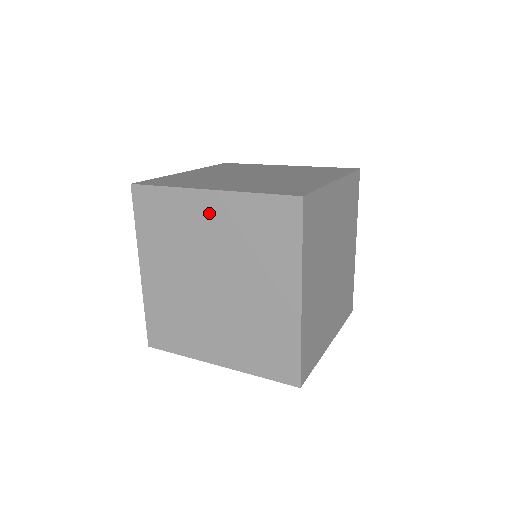
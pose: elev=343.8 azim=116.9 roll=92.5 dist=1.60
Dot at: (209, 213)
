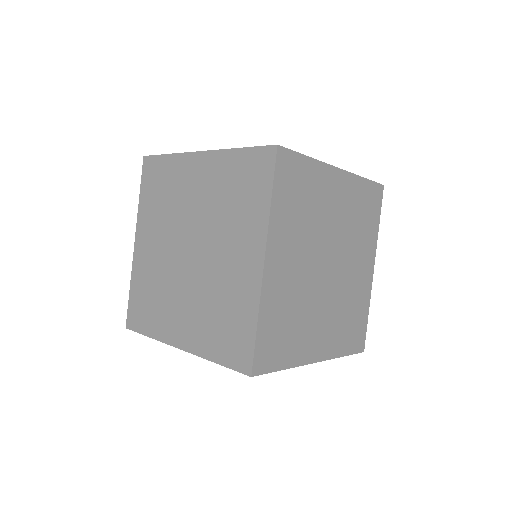
Dot at: (197, 175)
